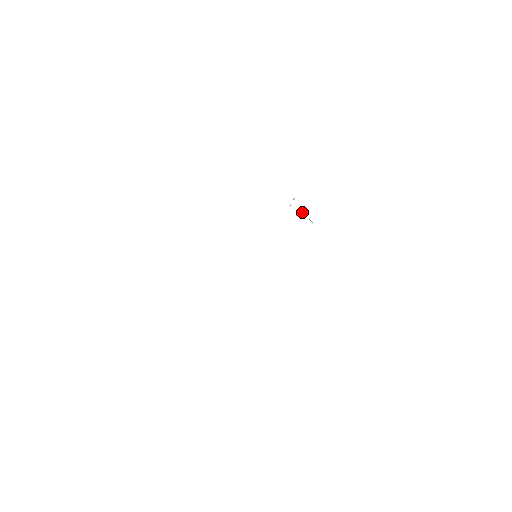
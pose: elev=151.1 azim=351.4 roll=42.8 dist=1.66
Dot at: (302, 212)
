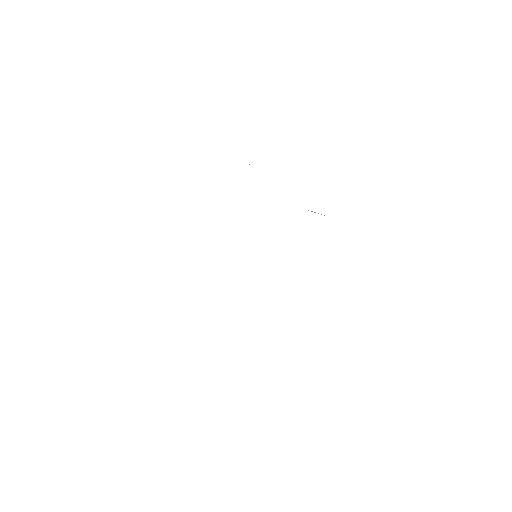
Dot at: (321, 214)
